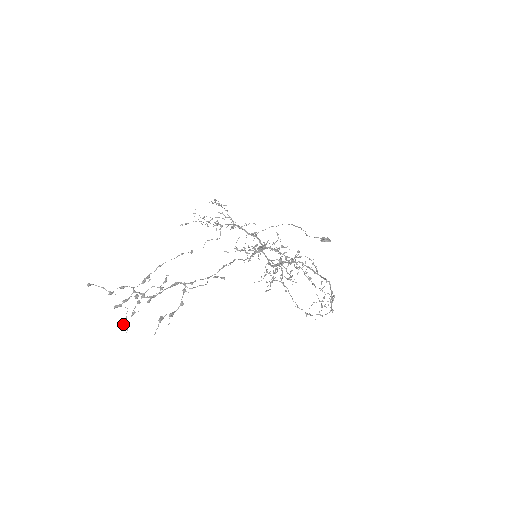
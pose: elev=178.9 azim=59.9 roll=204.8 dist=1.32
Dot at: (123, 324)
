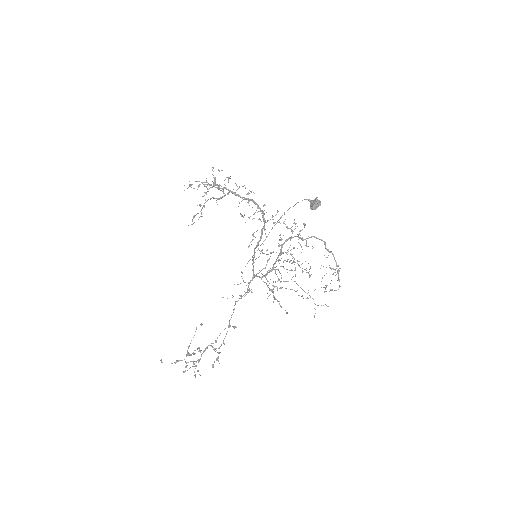
Dot at: occluded
